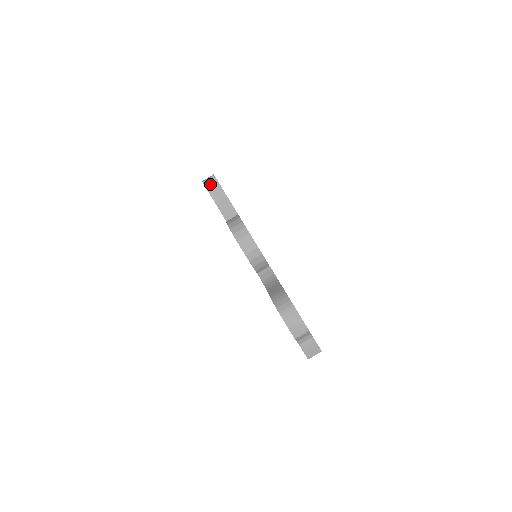
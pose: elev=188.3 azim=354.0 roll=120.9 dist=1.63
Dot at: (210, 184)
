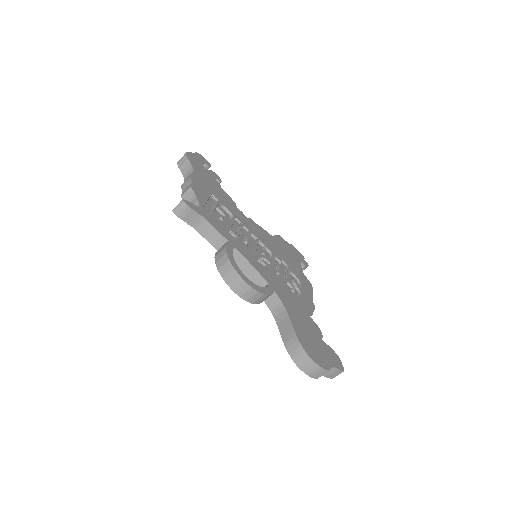
Dot at: (182, 213)
